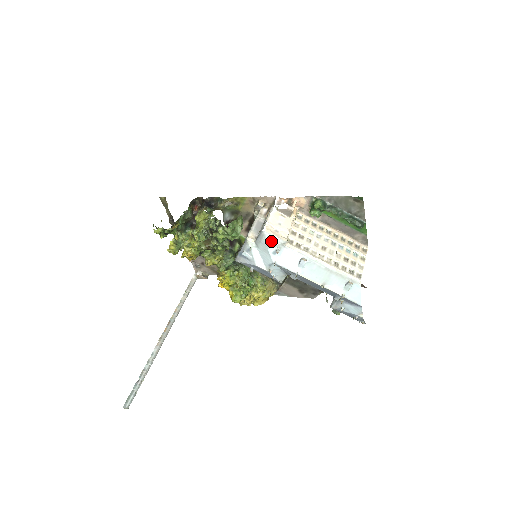
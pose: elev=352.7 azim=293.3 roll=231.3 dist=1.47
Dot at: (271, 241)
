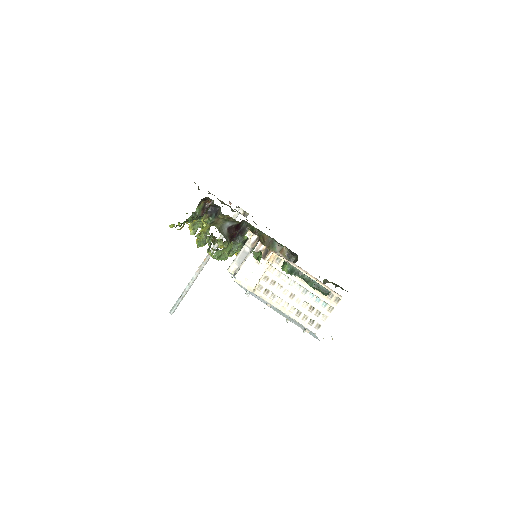
Dot at: (241, 286)
